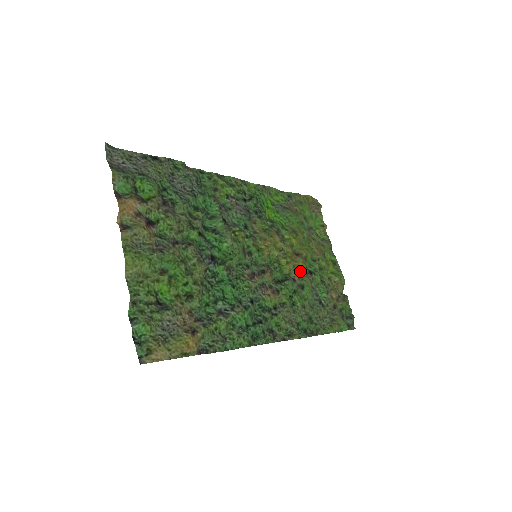
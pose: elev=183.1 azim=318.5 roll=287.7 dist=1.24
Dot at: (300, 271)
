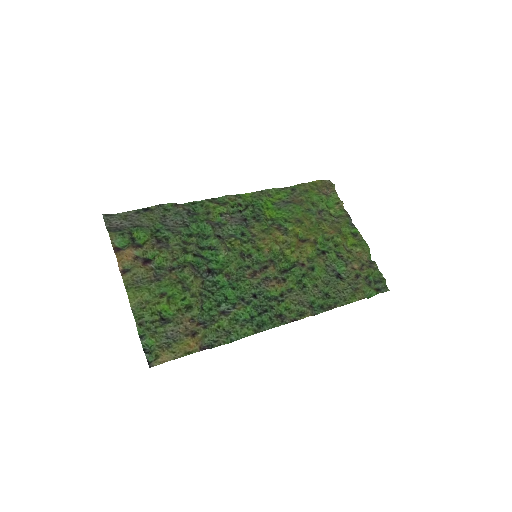
Dot at: (311, 254)
